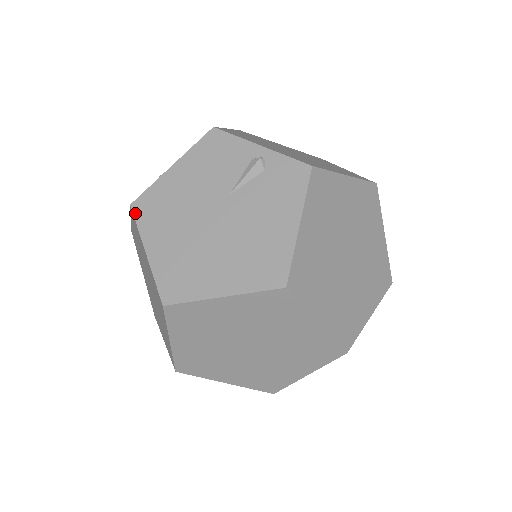
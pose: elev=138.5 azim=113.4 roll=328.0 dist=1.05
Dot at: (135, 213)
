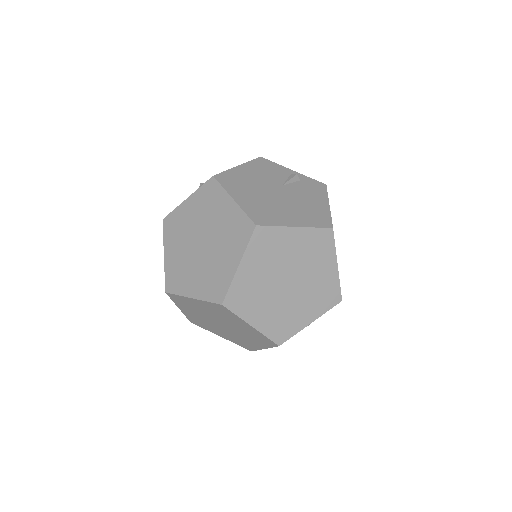
Dot at: (218, 180)
